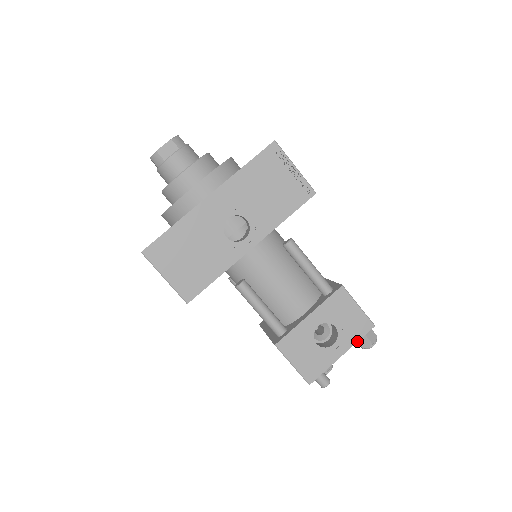
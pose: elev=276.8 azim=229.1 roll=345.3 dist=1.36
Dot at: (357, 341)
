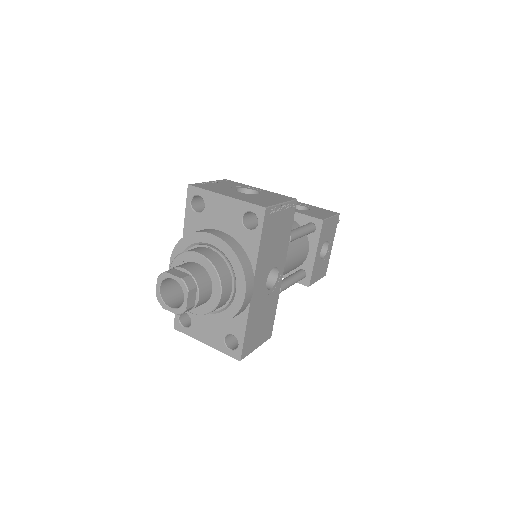
Dot at: (335, 231)
